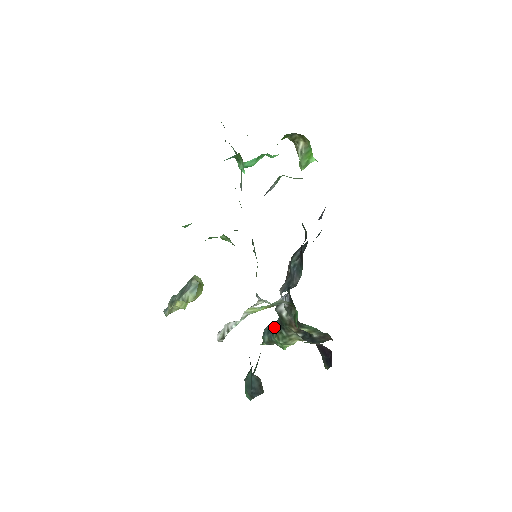
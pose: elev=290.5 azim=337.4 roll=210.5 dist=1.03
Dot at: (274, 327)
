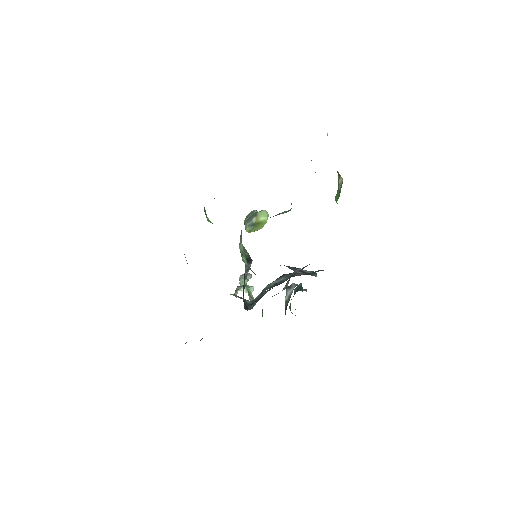
Dot at: (295, 293)
